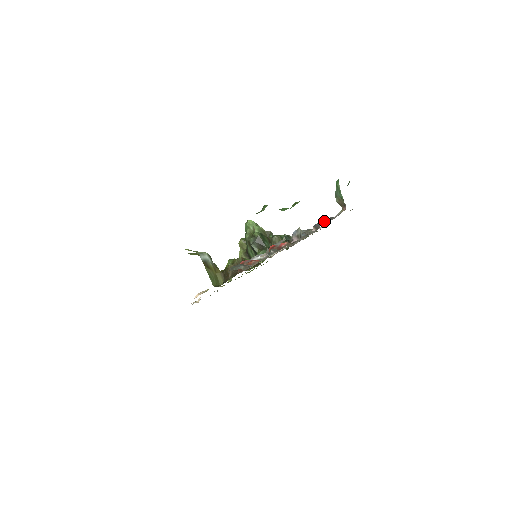
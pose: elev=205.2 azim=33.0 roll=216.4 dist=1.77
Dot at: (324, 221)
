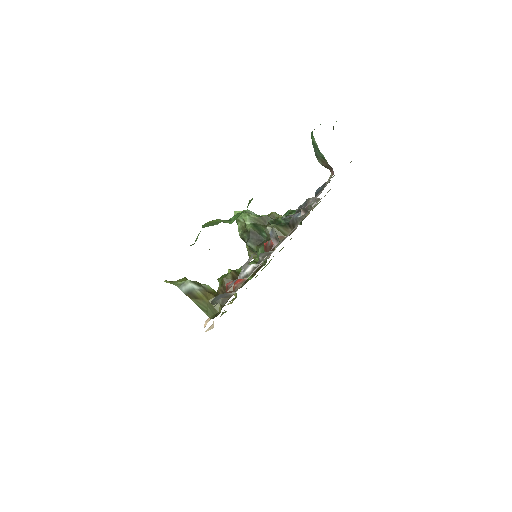
Dot at: (315, 194)
